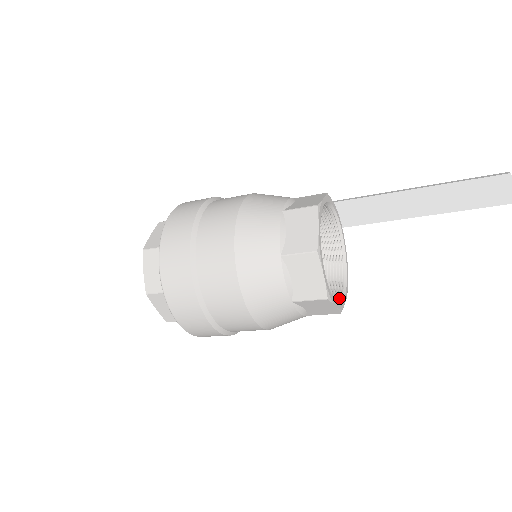
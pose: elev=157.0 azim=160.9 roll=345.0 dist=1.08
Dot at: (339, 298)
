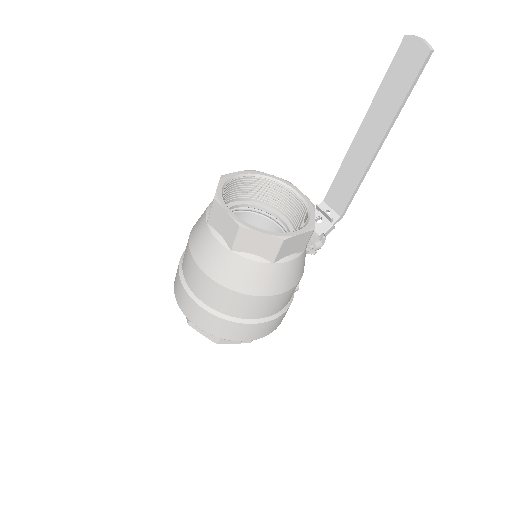
Dot at: (290, 233)
